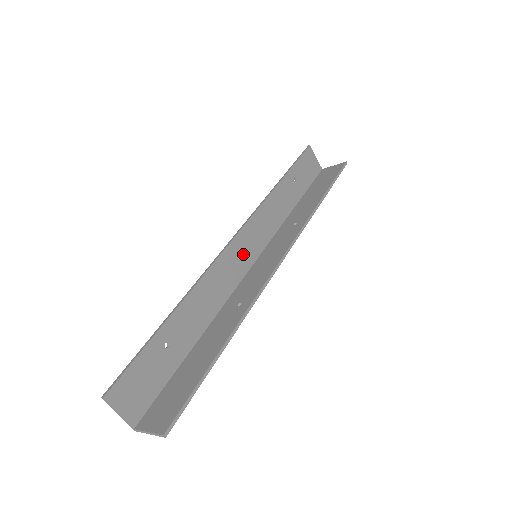
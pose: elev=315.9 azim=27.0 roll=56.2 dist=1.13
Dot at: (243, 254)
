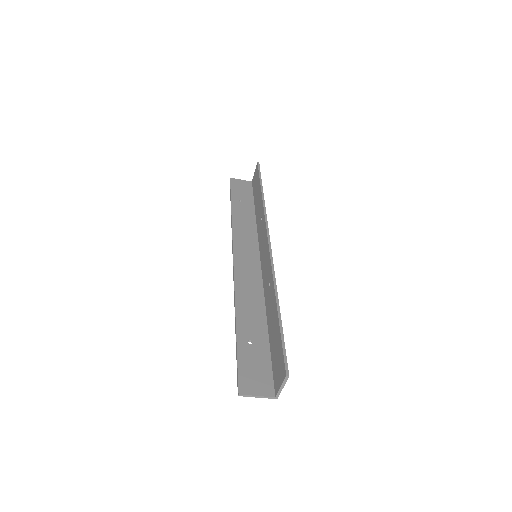
Dot at: (248, 263)
